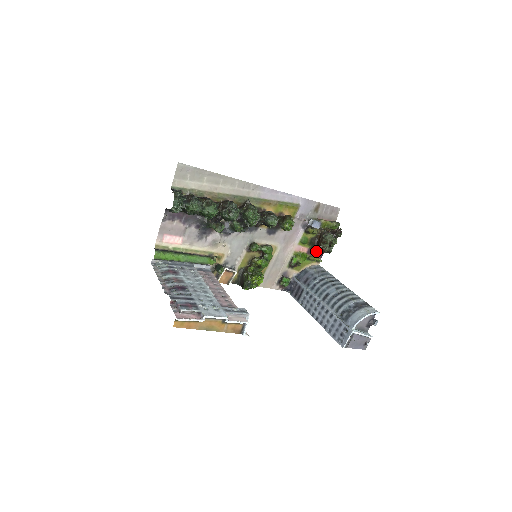
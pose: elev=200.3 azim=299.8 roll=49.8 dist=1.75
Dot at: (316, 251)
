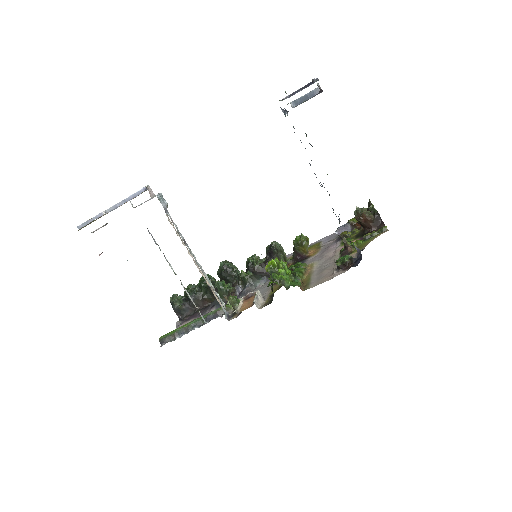
Dot at: occluded
